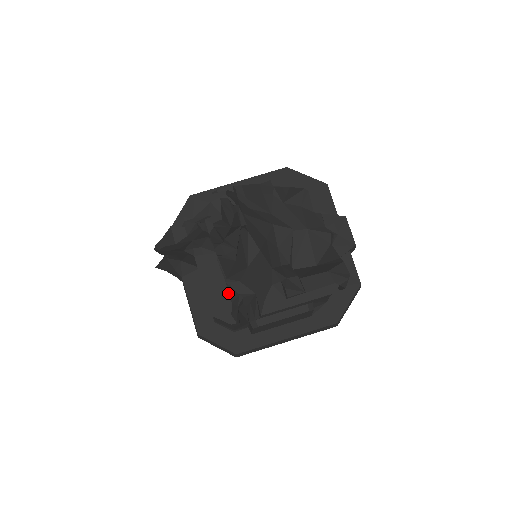
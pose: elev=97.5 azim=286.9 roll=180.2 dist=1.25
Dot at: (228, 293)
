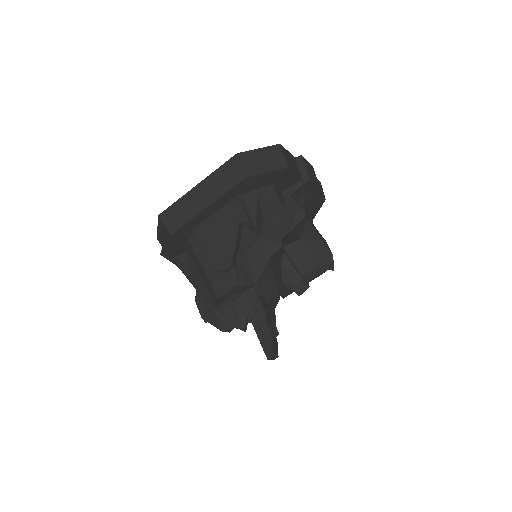
Dot at: occluded
